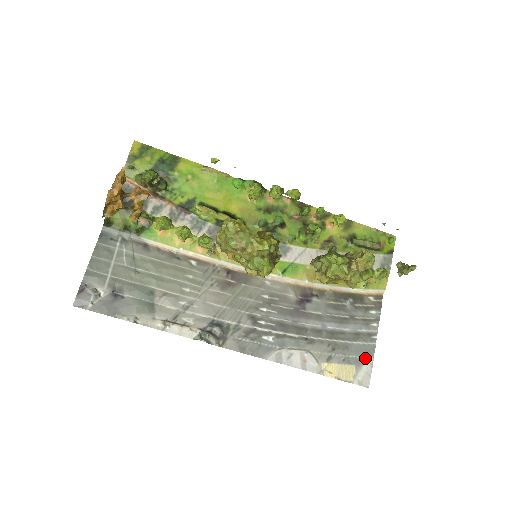
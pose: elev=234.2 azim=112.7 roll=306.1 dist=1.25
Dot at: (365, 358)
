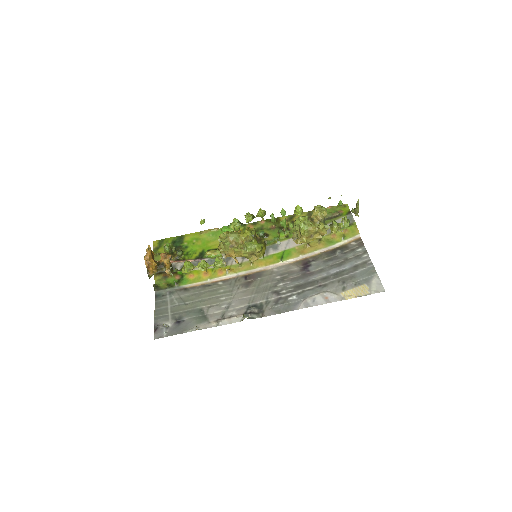
Dot at: (371, 276)
